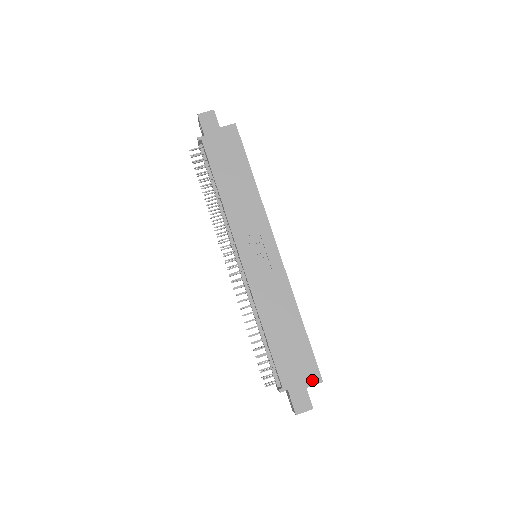
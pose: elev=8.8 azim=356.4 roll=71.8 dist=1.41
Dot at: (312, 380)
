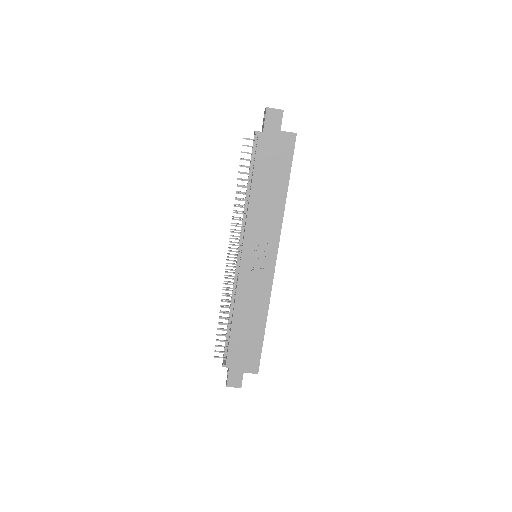
Dot at: (251, 369)
